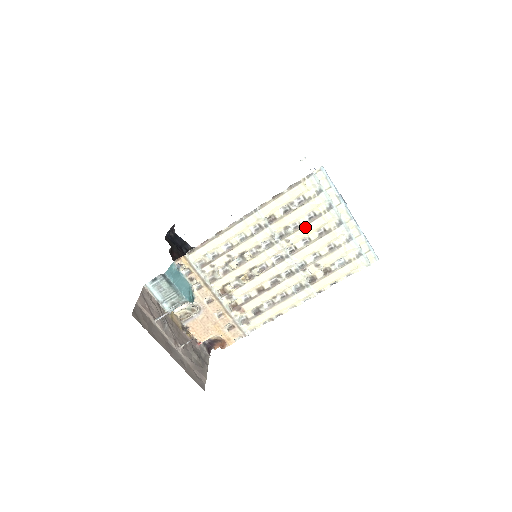
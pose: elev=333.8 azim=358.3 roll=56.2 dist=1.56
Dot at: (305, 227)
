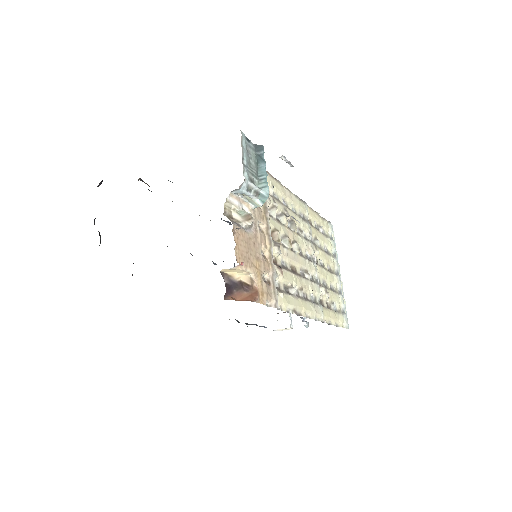
Dot at: (324, 252)
